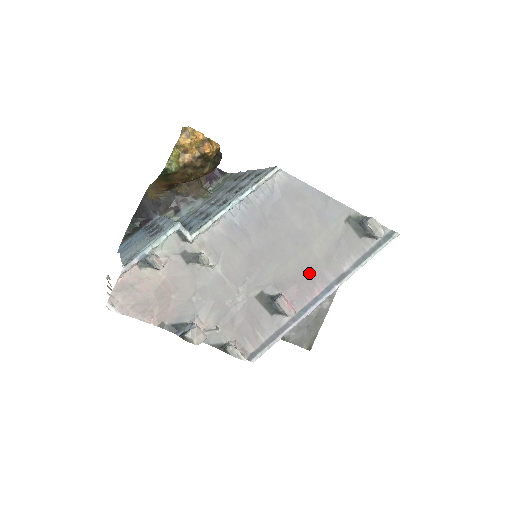
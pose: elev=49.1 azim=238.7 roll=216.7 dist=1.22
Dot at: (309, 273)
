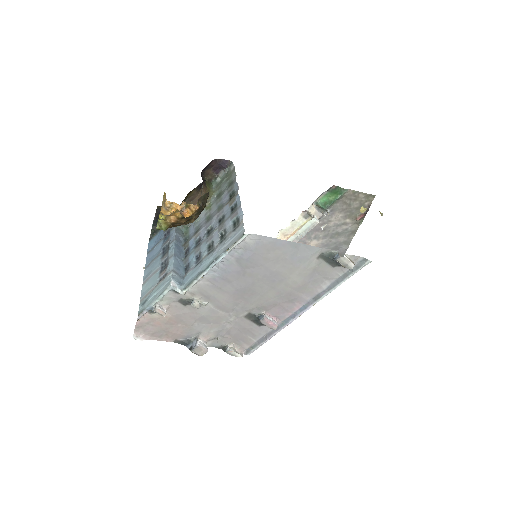
Dot at: (288, 298)
